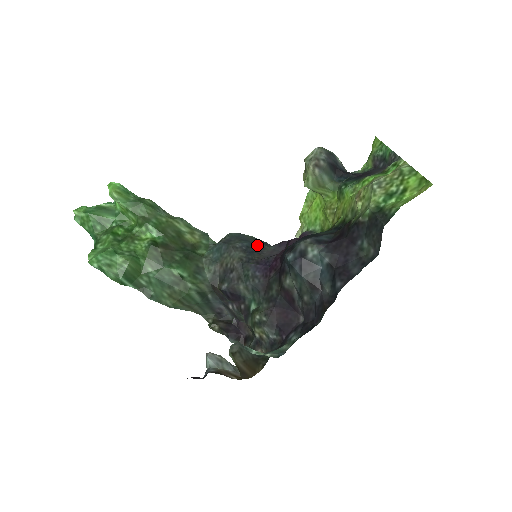
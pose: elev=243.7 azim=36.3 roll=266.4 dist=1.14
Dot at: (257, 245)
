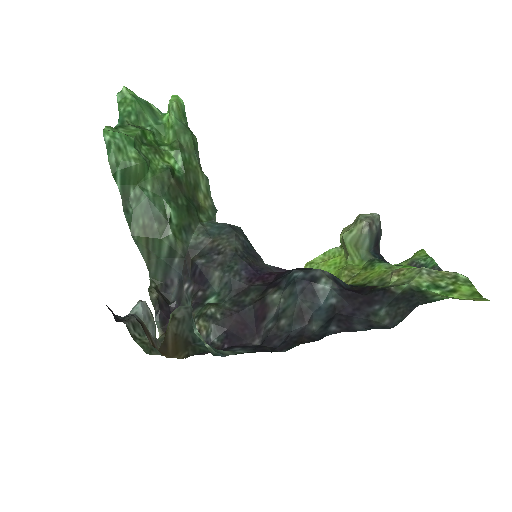
Dot at: (256, 253)
